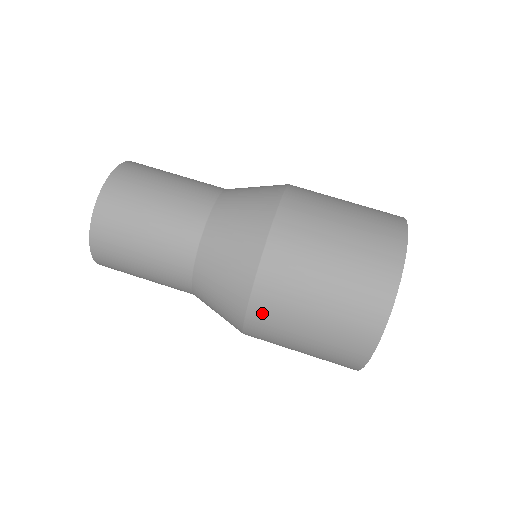
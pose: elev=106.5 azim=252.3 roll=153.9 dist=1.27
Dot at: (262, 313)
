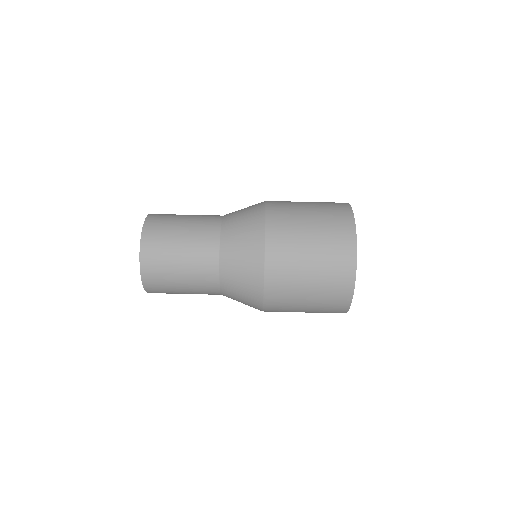
Dot at: (275, 280)
